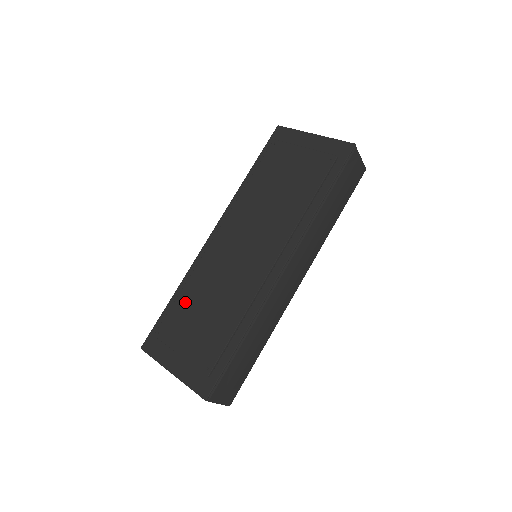
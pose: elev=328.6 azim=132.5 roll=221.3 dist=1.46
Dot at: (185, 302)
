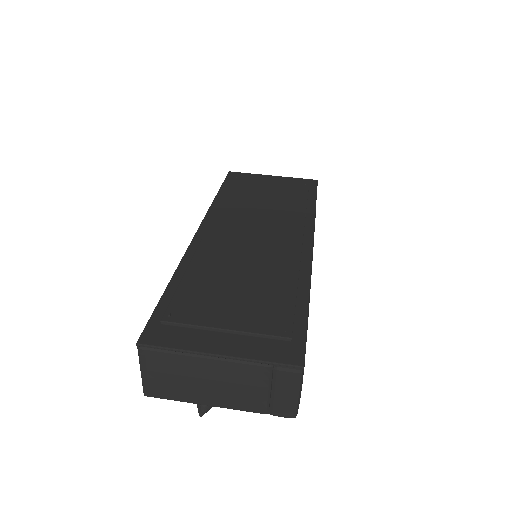
Dot at: (199, 281)
